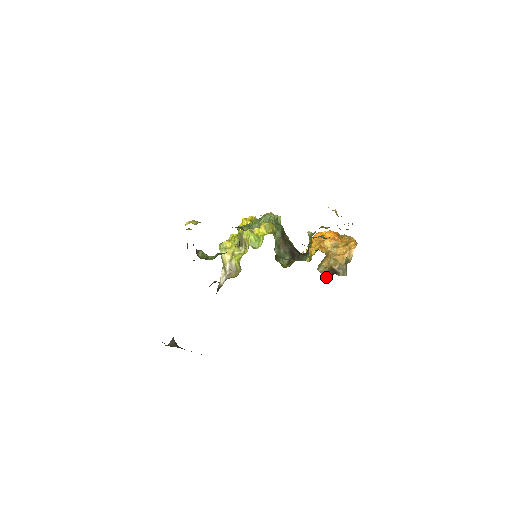
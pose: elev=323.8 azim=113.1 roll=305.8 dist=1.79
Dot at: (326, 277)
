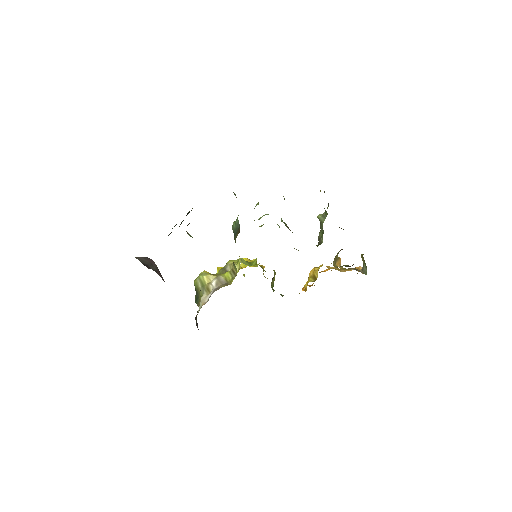
Dot at: occluded
